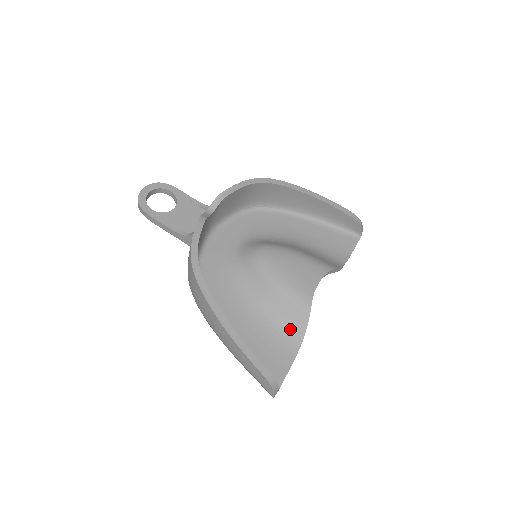
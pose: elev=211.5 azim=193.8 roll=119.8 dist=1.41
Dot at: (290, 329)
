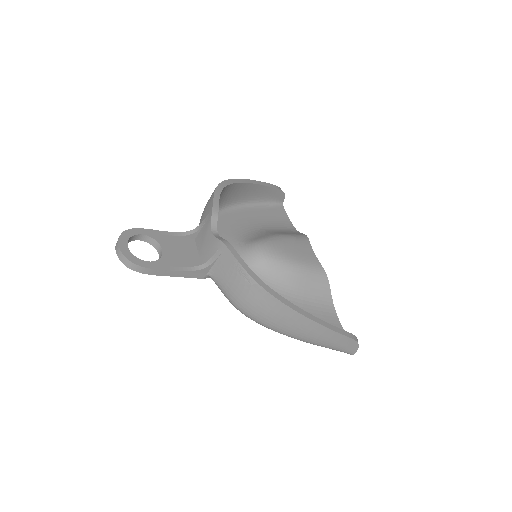
Dot at: (321, 298)
